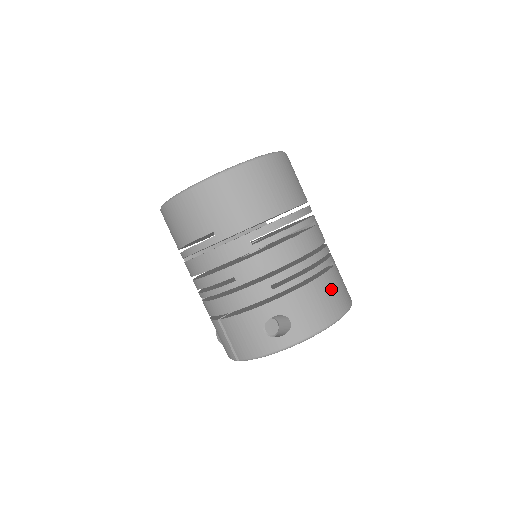
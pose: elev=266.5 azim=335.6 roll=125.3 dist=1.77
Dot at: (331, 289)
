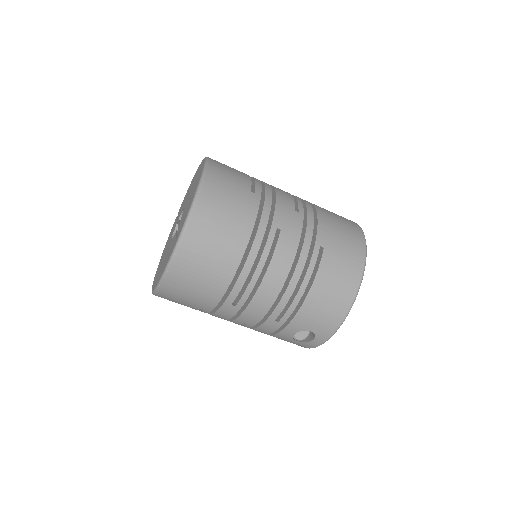
Dot at: (331, 283)
